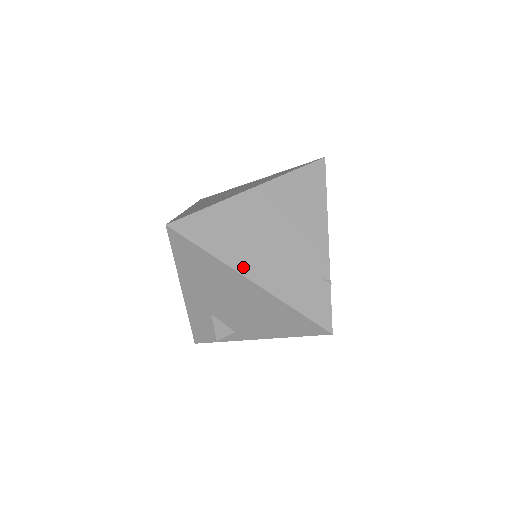
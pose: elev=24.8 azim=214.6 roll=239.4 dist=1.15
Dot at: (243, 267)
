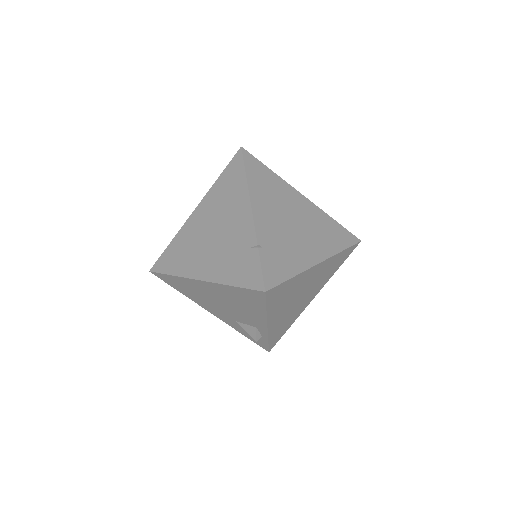
Dot at: (194, 273)
